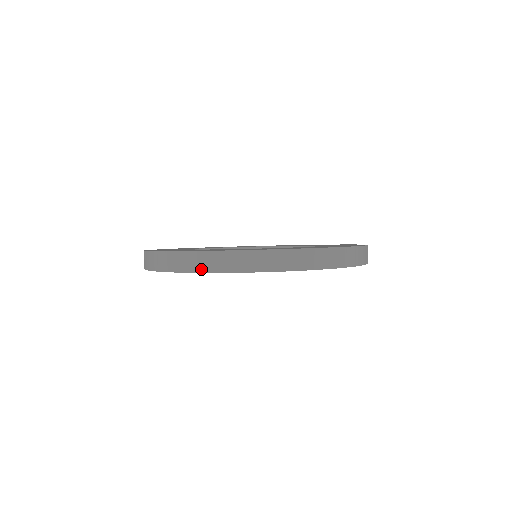
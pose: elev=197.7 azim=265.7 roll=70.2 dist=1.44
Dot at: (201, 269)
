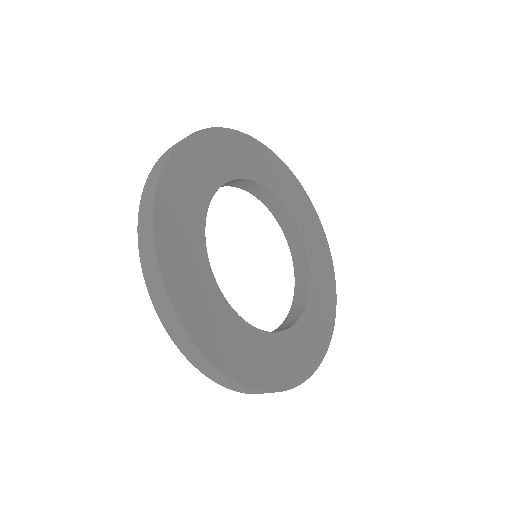
Dot at: occluded
